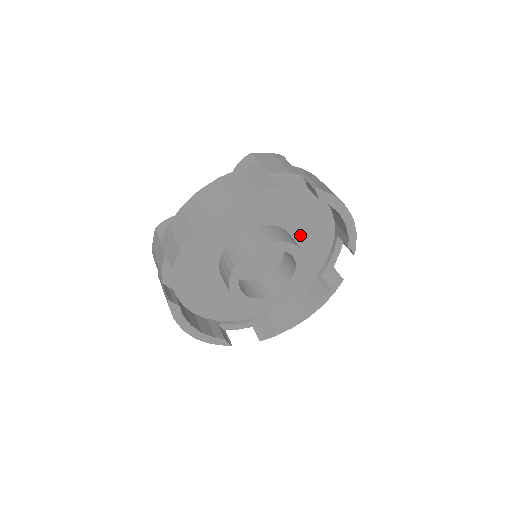
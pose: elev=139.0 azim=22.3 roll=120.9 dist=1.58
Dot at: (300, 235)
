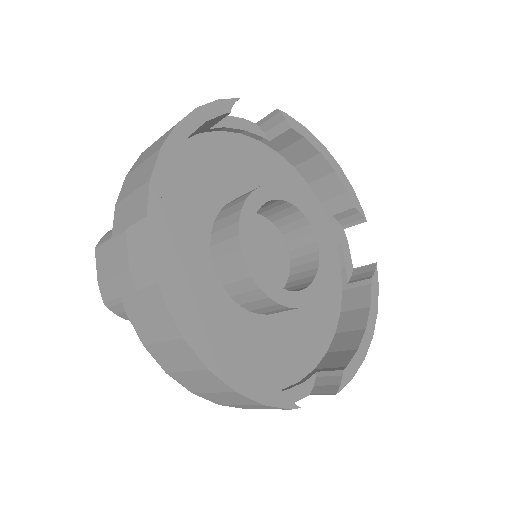
Dot at: occluded
